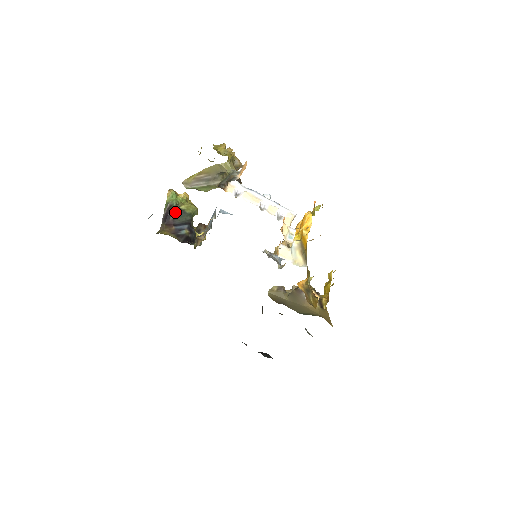
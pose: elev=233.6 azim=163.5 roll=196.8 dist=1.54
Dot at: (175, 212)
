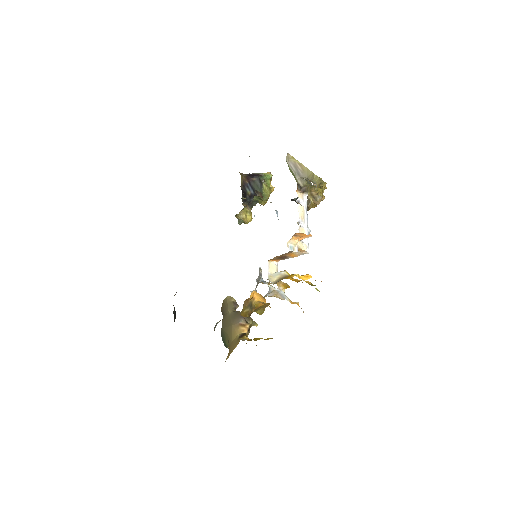
Dot at: (259, 180)
